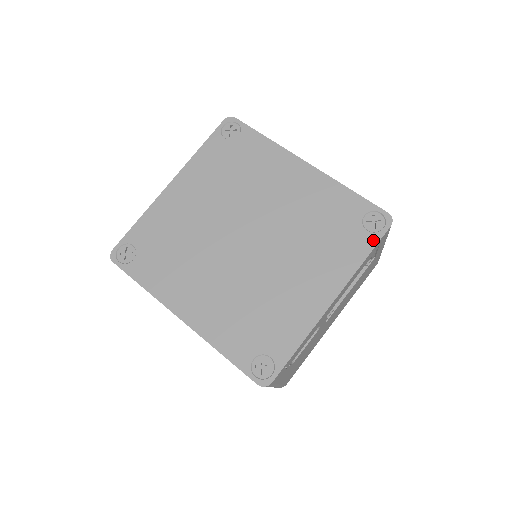
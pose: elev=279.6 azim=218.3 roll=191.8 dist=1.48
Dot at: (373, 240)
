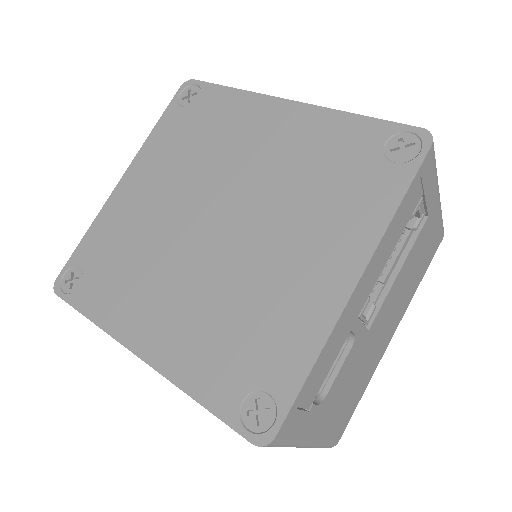
Dot at: (406, 174)
